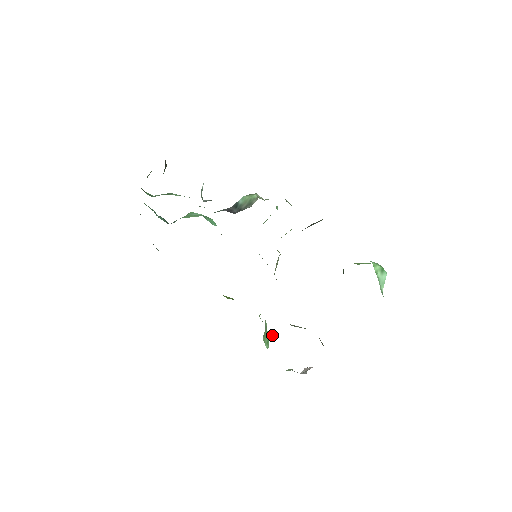
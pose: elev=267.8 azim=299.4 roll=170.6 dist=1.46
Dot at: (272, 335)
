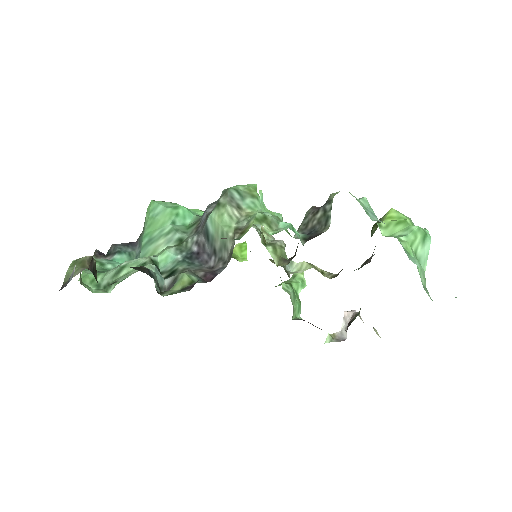
Dot at: (301, 274)
